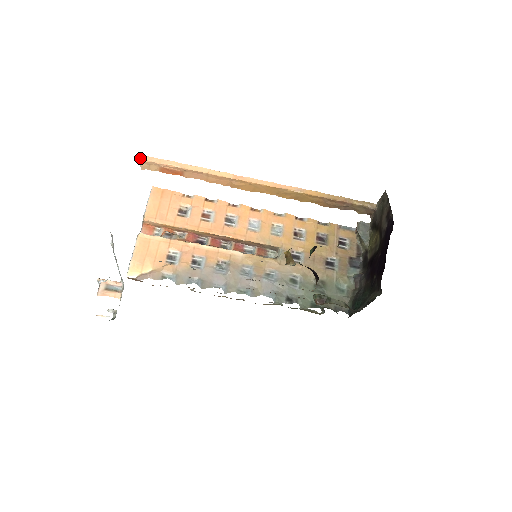
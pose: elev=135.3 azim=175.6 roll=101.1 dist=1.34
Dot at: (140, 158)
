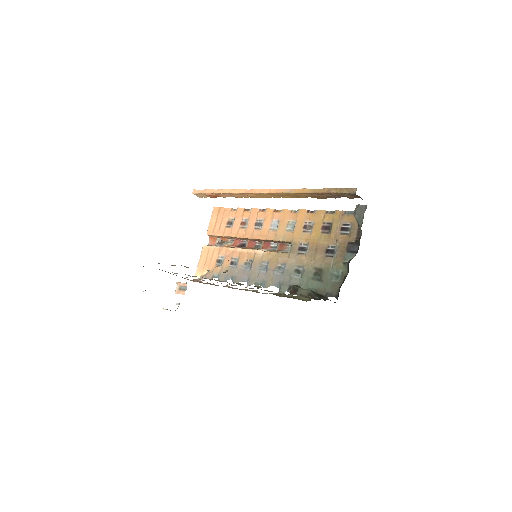
Dot at: (192, 192)
